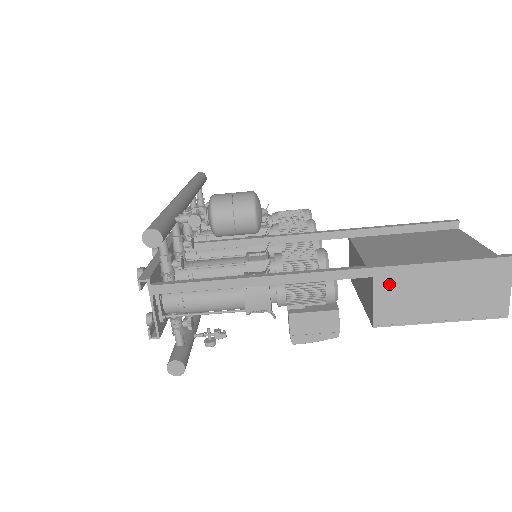
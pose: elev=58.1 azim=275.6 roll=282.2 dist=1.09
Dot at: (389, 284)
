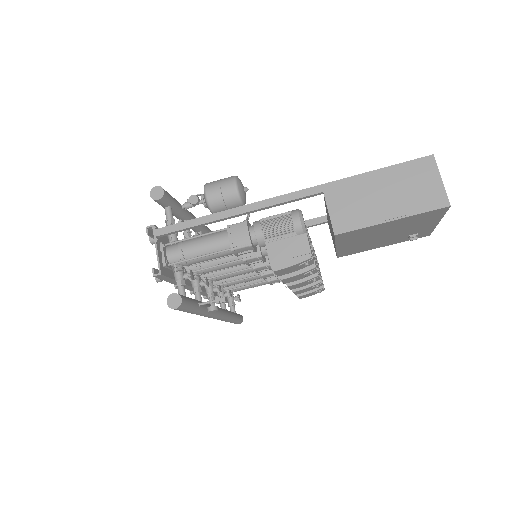
Dot at: (338, 195)
